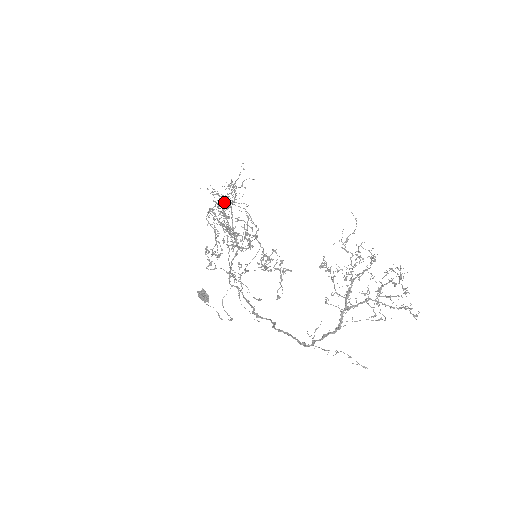
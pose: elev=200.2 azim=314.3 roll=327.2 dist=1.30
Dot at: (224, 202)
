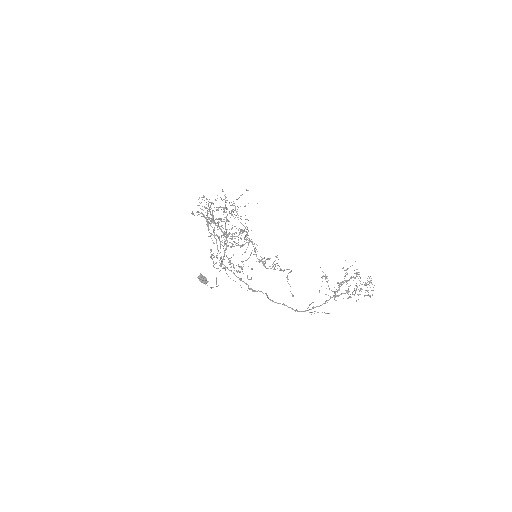
Dot at: occluded
